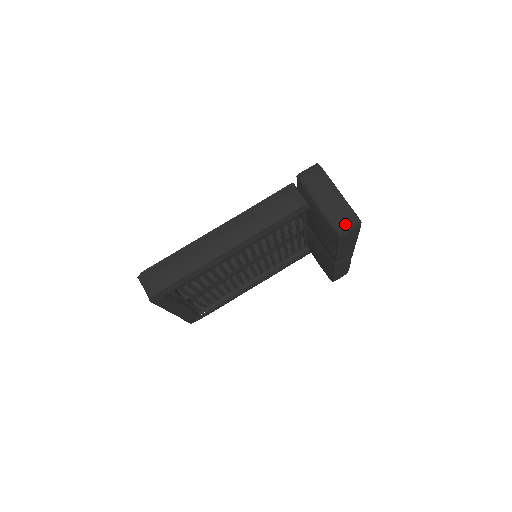
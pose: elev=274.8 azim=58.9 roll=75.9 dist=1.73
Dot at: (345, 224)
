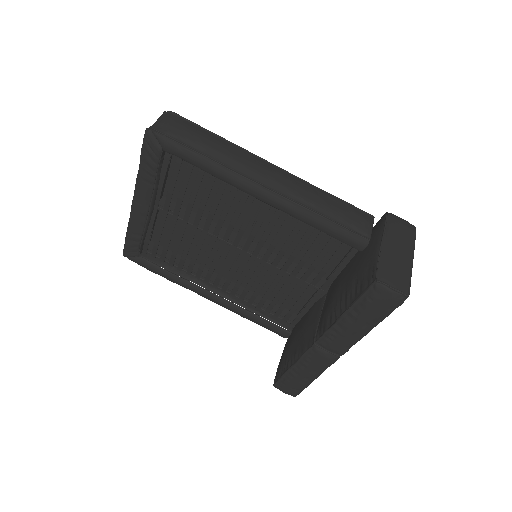
Dot at: (392, 279)
